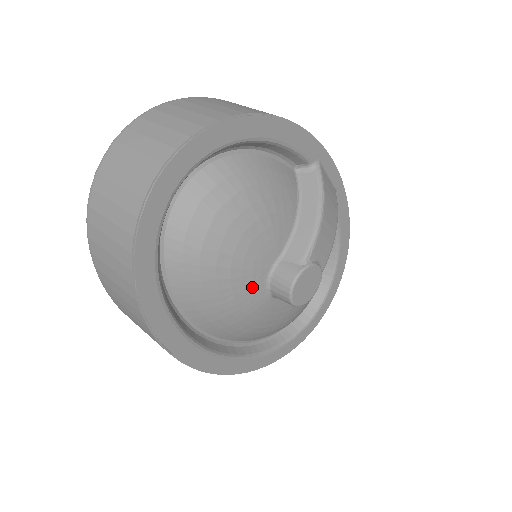
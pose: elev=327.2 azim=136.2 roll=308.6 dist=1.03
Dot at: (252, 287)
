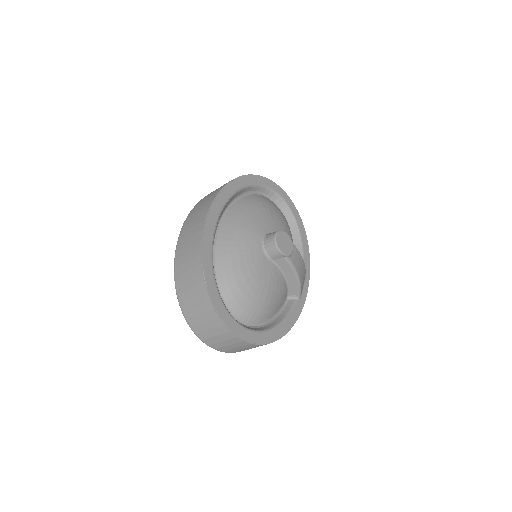
Dot at: (264, 226)
